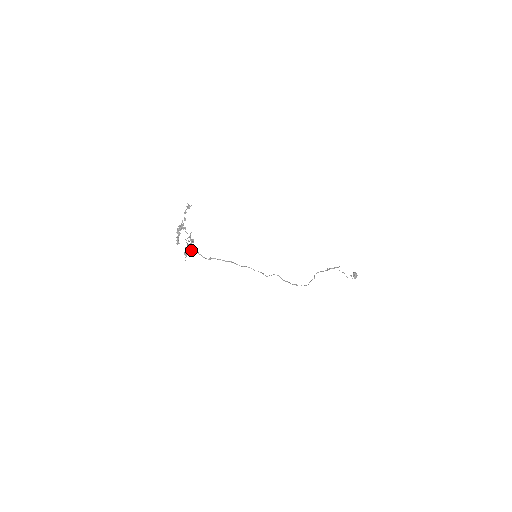
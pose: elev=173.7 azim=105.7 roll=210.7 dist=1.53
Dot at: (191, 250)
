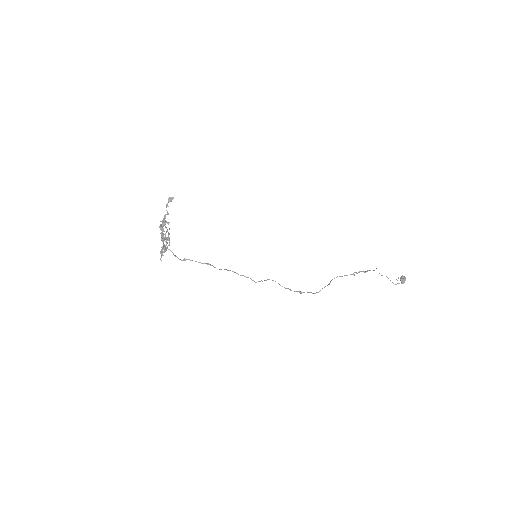
Dot at: (166, 249)
